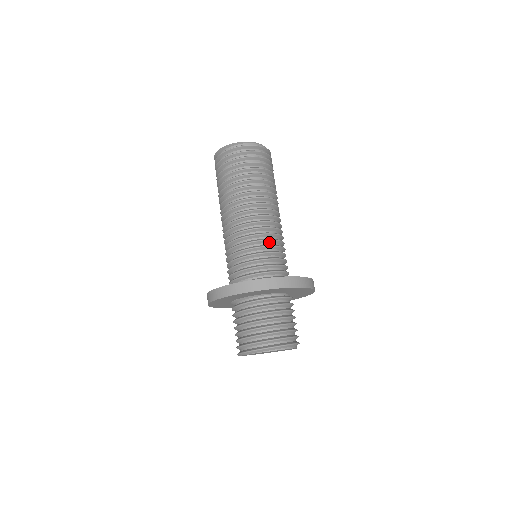
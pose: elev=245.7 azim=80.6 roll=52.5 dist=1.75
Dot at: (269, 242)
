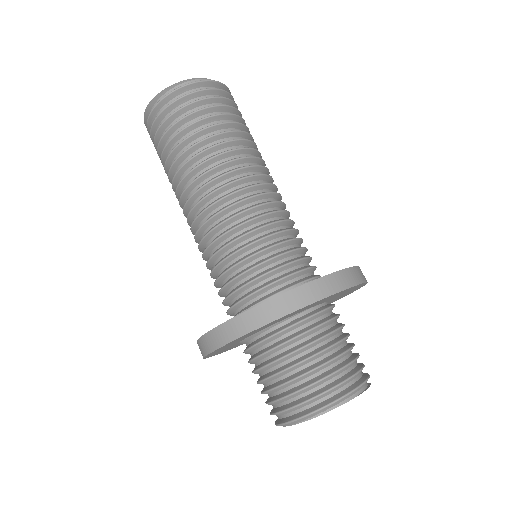
Dot at: (260, 232)
